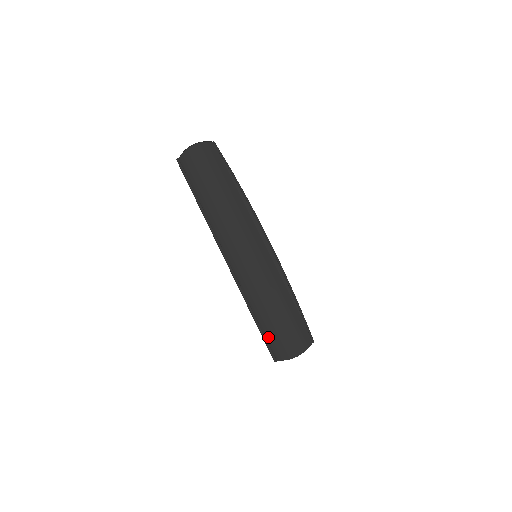
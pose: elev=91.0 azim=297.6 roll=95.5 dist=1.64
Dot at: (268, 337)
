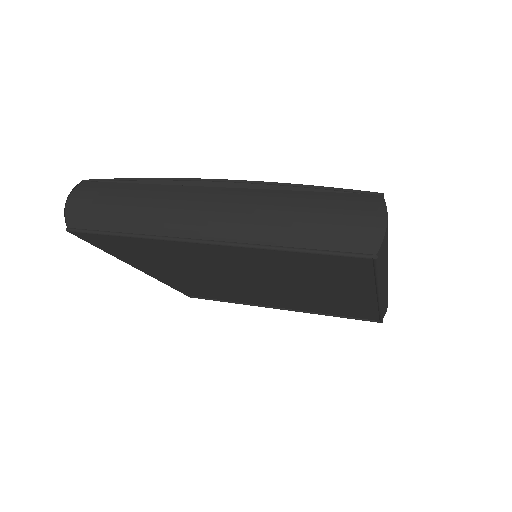
Dot at: (336, 247)
